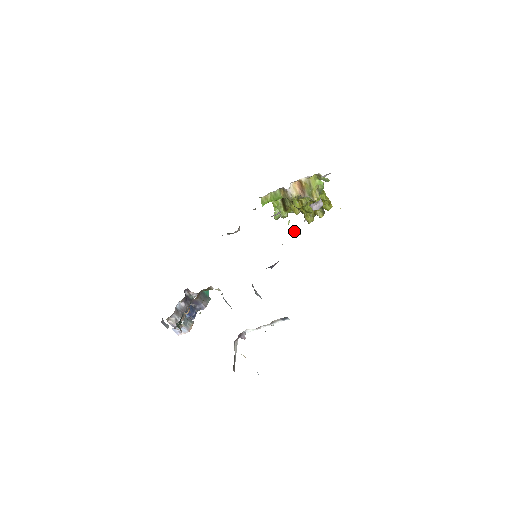
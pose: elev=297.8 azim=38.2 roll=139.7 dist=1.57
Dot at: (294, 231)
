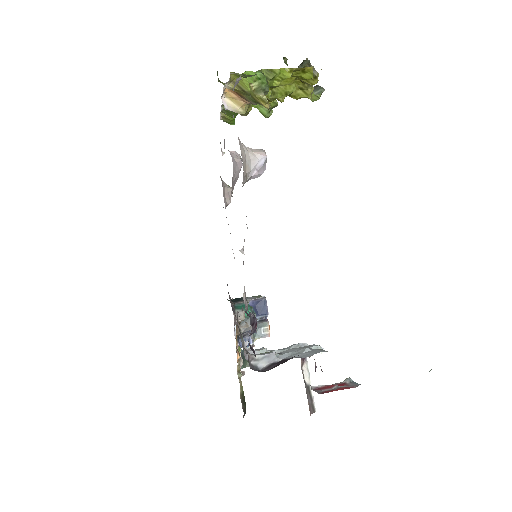
Dot at: occluded
